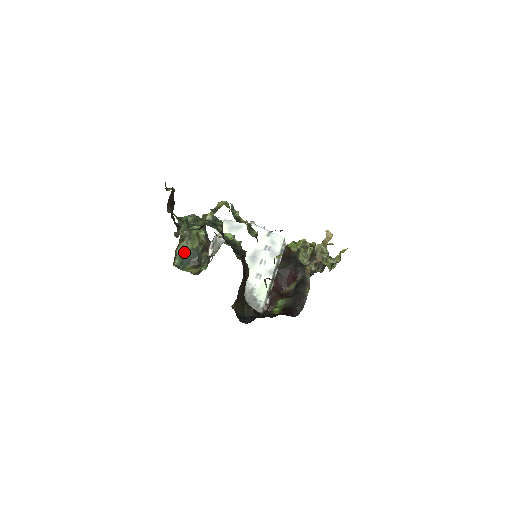
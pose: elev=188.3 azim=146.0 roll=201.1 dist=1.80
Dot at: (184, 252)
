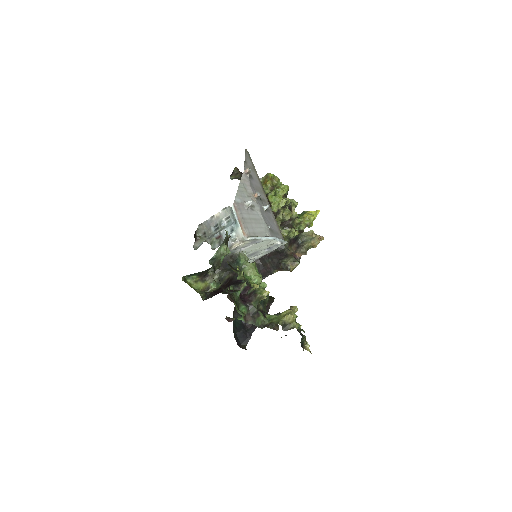
Dot at: occluded
